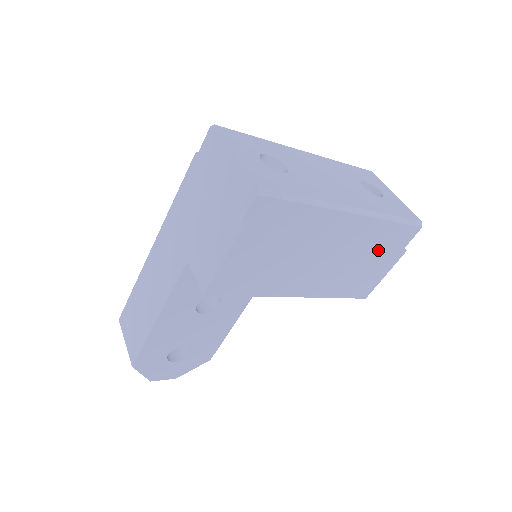
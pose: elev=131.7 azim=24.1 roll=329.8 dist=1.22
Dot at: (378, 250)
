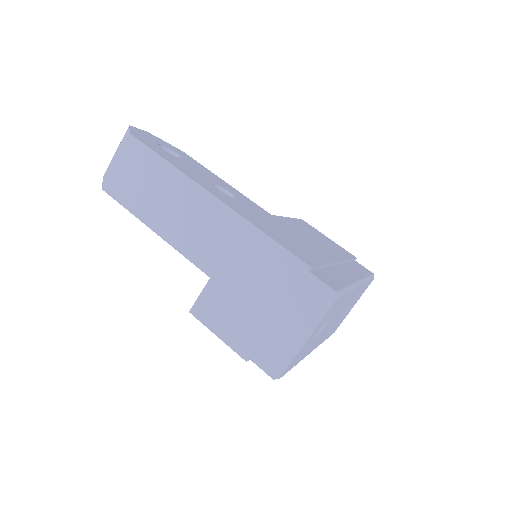
Dot at: occluded
